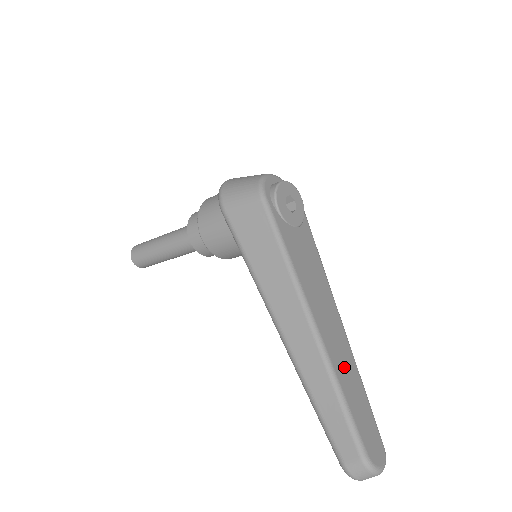
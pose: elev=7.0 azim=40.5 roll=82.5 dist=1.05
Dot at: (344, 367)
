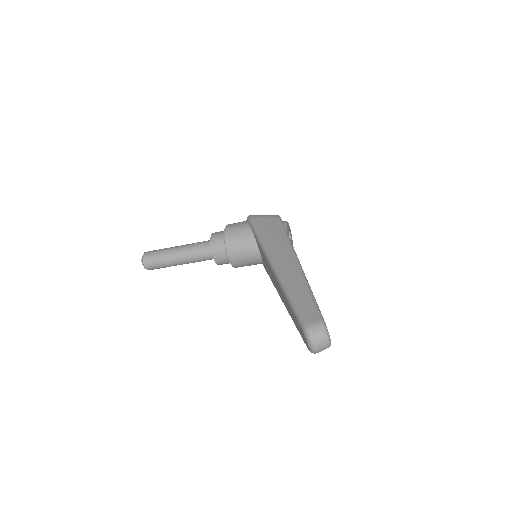
Dot at: occluded
